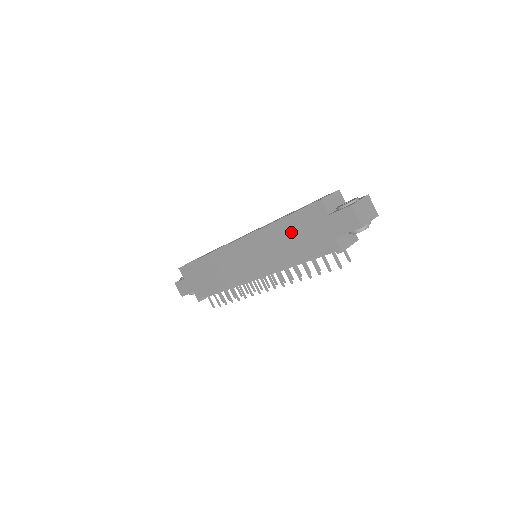
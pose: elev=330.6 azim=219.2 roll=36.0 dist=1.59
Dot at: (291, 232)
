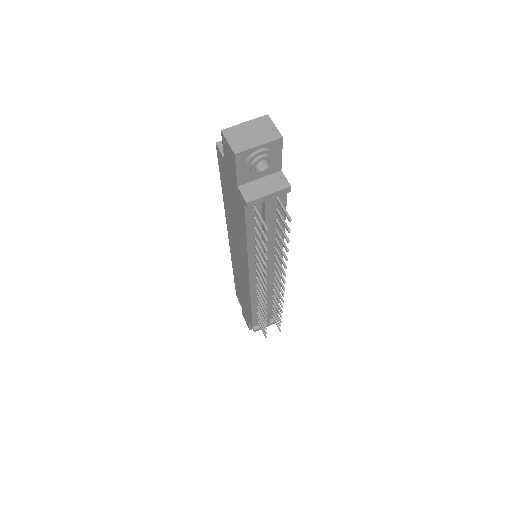
Dot at: (229, 203)
